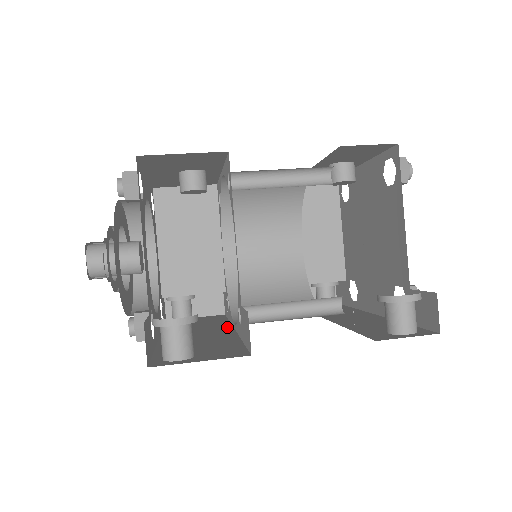
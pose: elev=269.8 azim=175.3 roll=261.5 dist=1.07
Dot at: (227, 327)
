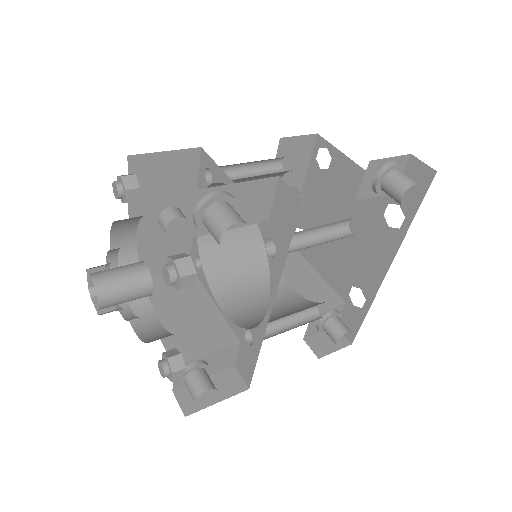
Dot at: occluded
